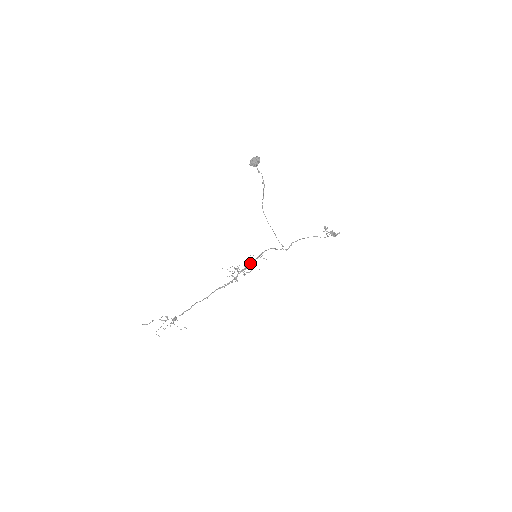
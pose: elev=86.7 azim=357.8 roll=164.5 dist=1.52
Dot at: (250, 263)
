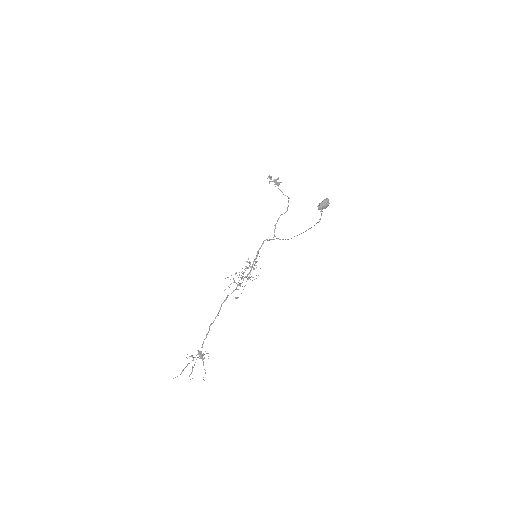
Dot at: (252, 266)
